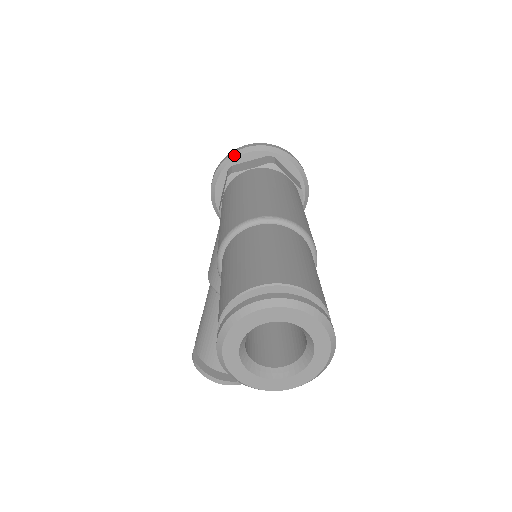
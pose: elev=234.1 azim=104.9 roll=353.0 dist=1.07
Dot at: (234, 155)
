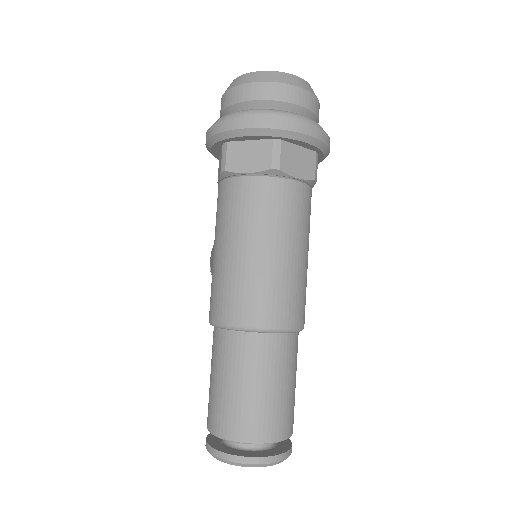
Dot at: (228, 134)
